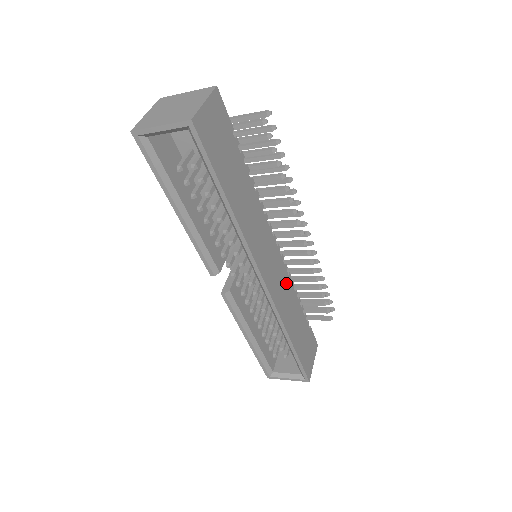
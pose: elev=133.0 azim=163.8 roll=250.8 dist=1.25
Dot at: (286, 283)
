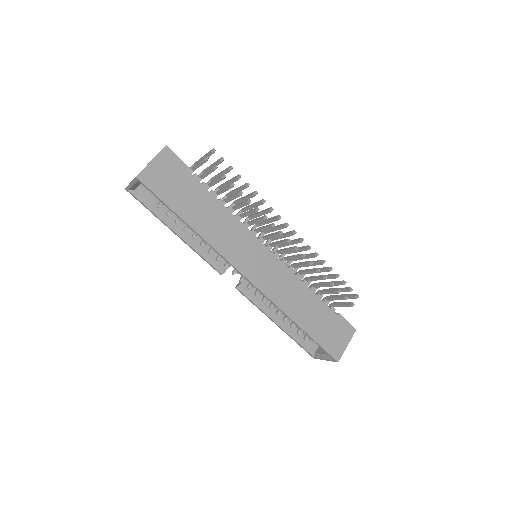
Dot at: (285, 276)
